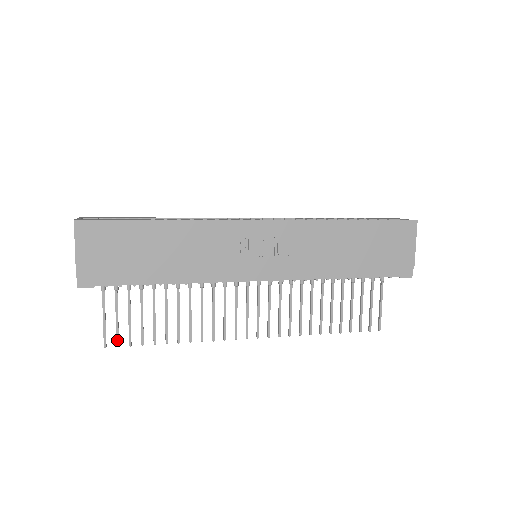
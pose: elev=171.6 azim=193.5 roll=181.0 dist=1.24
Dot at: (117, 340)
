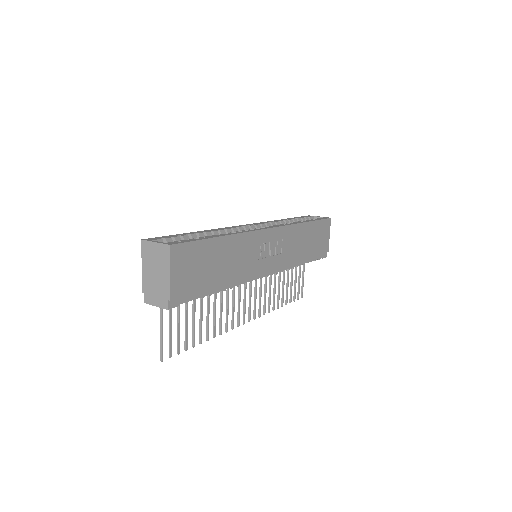
Dot at: (170, 351)
